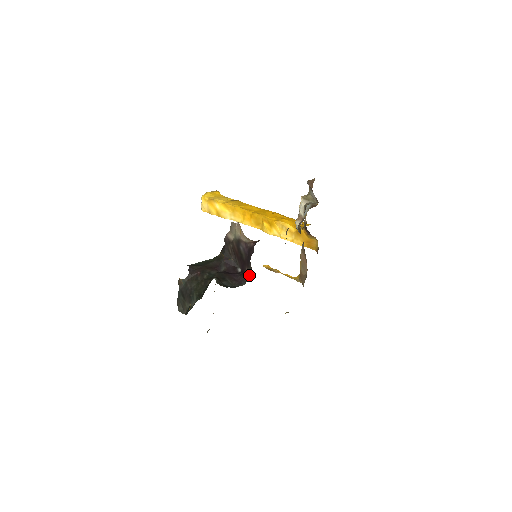
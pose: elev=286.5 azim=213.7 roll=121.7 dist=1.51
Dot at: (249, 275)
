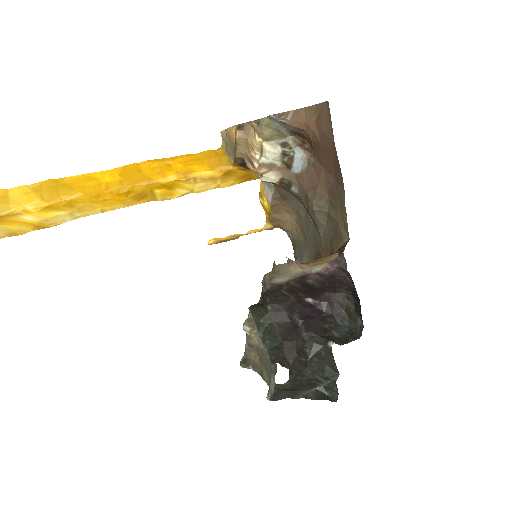
Dot at: (345, 299)
